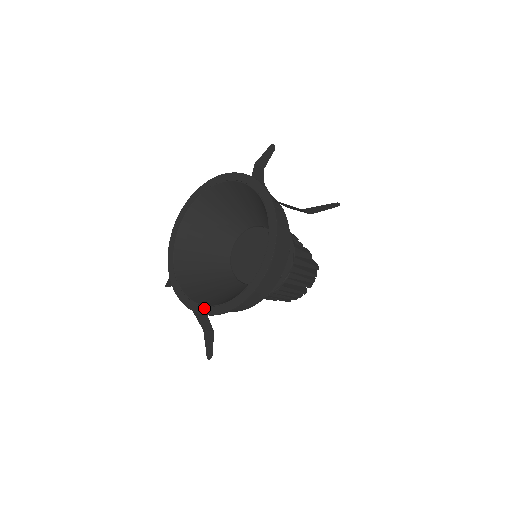
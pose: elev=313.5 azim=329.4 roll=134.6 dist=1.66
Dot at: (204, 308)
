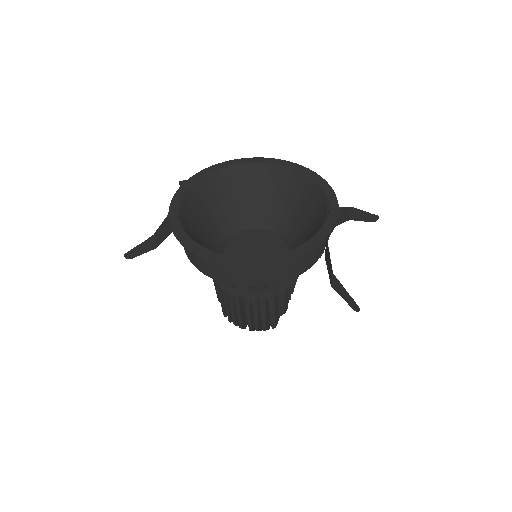
Dot at: (178, 223)
